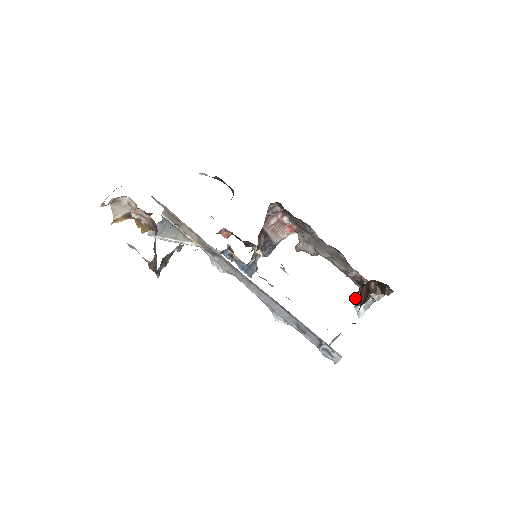
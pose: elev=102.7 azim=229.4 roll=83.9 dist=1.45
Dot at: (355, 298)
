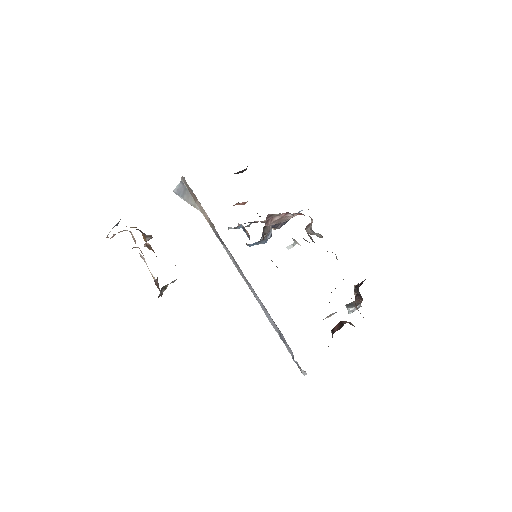
Dot at: occluded
